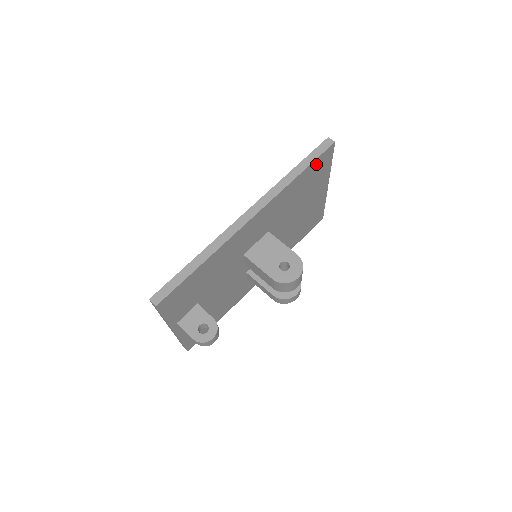
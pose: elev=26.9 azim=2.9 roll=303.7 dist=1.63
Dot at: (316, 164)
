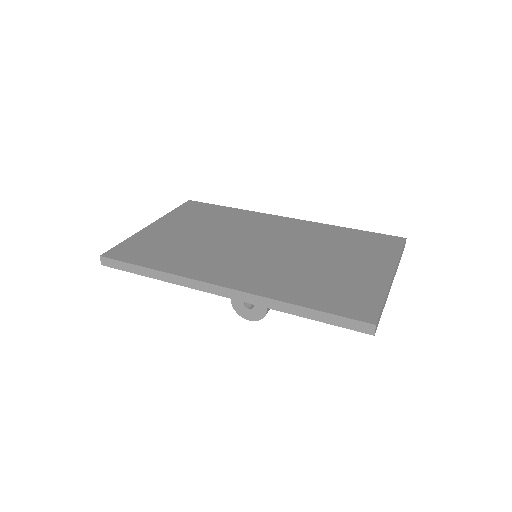
Dot at: occluded
